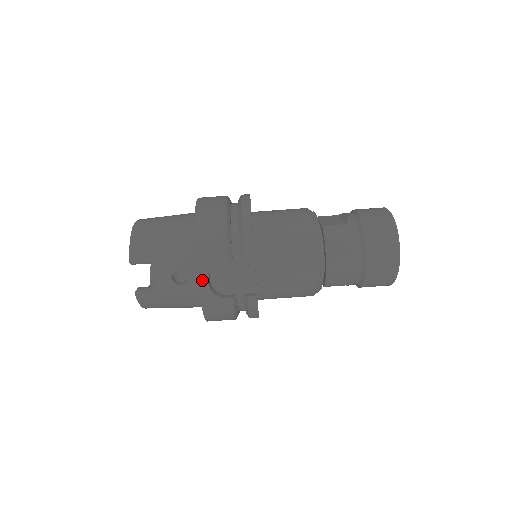
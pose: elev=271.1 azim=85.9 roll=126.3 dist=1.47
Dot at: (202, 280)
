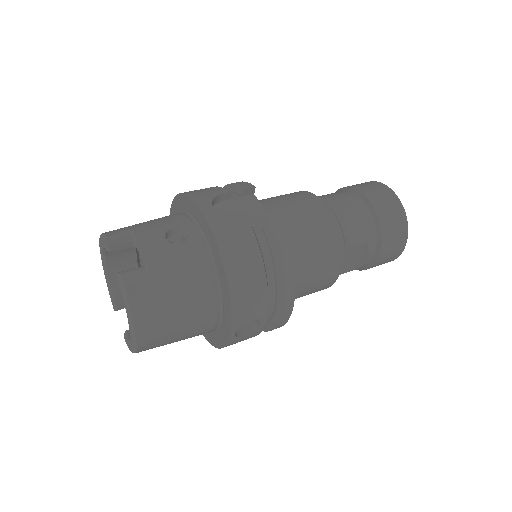
Dot at: (206, 210)
